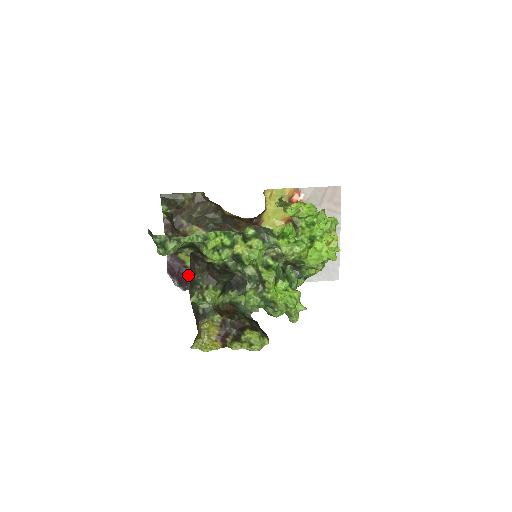
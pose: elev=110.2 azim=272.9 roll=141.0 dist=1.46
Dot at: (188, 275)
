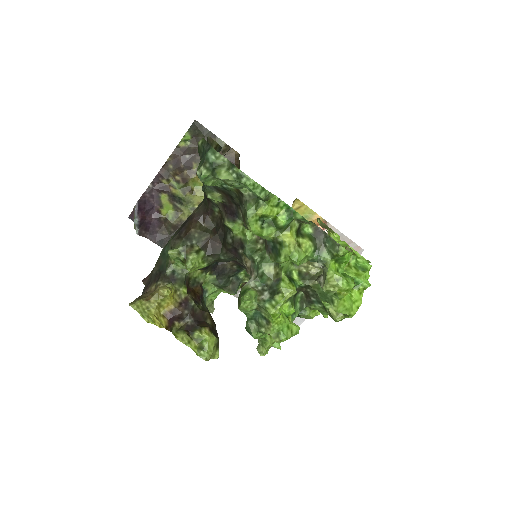
Dot at: (154, 222)
